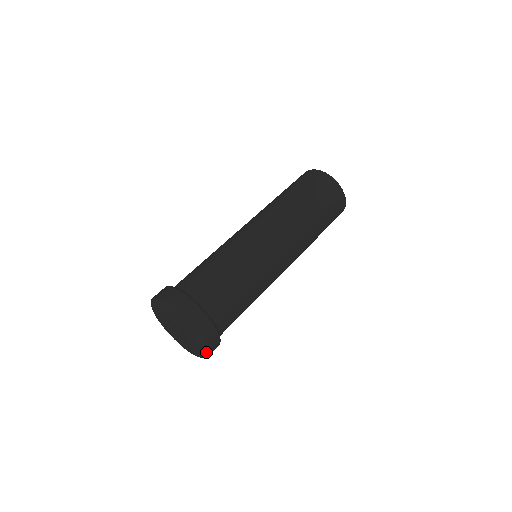
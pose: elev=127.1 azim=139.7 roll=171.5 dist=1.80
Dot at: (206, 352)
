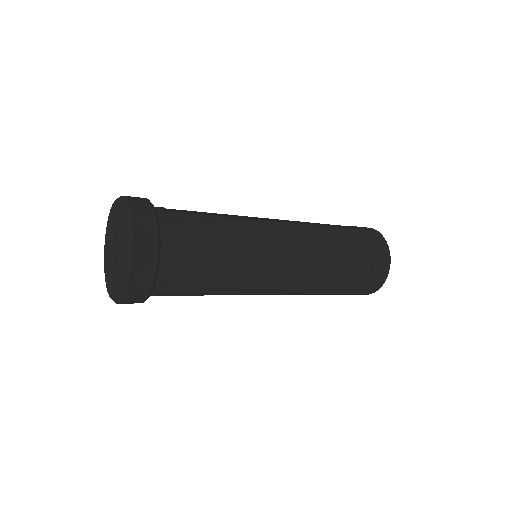
Dot at: (128, 269)
